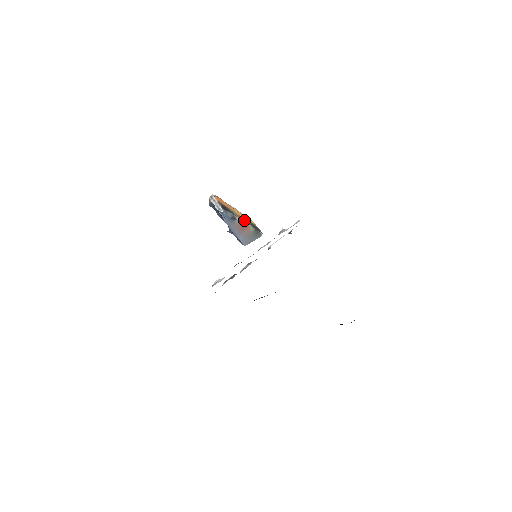
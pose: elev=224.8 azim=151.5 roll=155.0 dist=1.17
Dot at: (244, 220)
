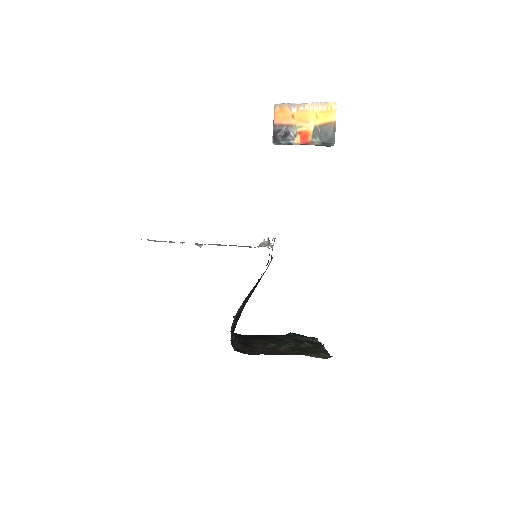
Dot at: (307, 136)
